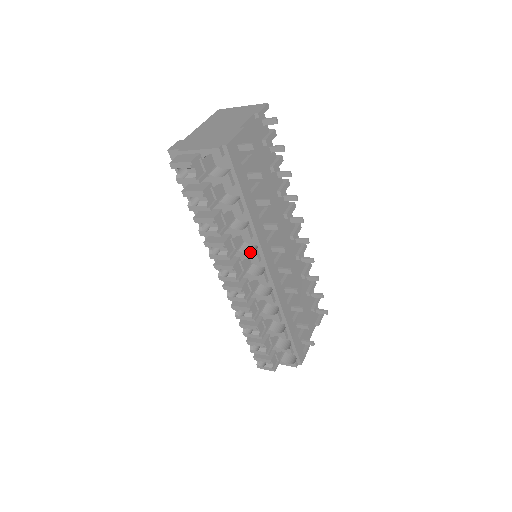
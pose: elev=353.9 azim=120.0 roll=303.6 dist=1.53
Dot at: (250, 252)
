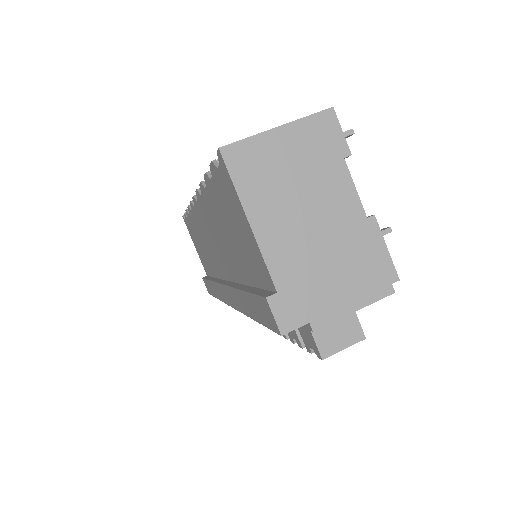
Dot at: occluded
